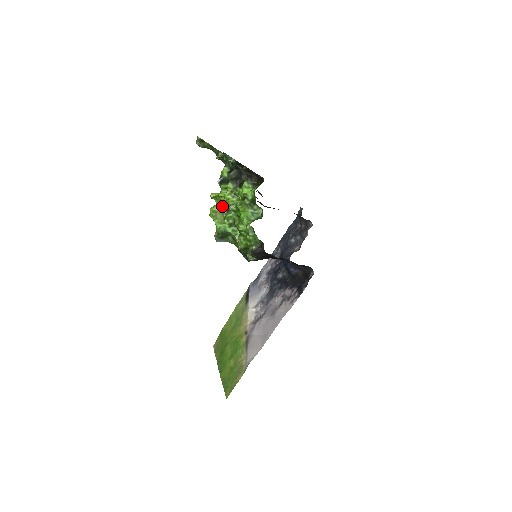
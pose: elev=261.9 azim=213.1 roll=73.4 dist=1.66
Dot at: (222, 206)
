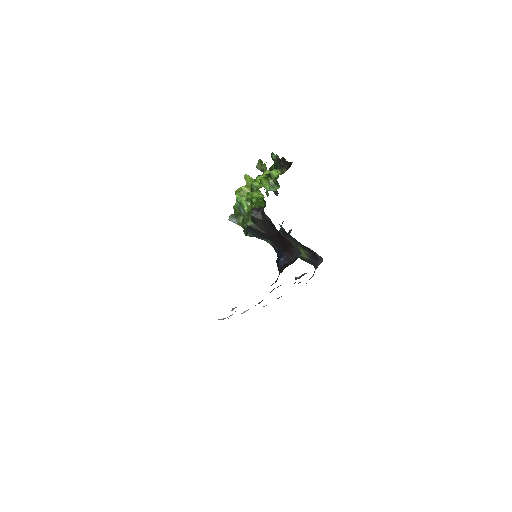
Dot at: (249, 190)
